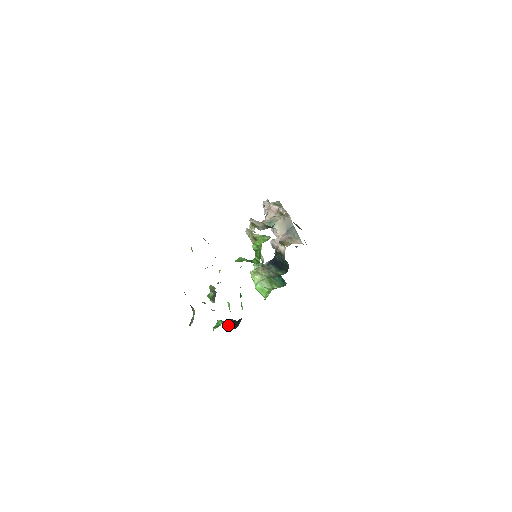
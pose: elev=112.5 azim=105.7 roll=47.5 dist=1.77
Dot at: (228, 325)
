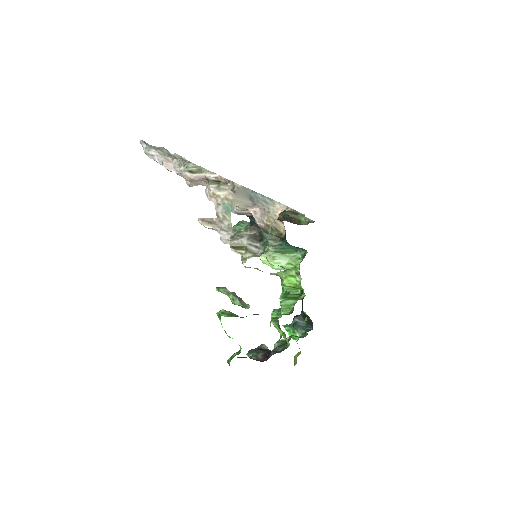
Dot at: (304, 329)
